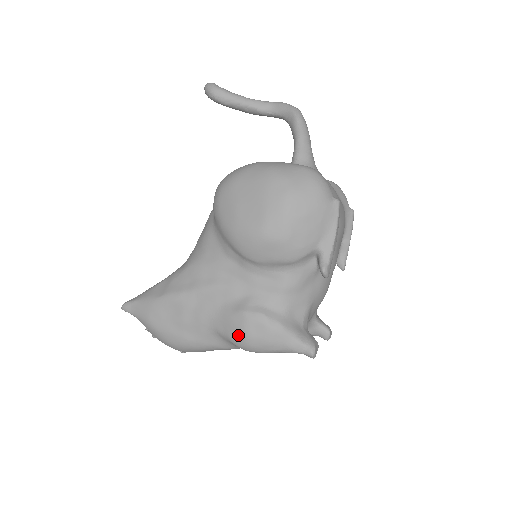
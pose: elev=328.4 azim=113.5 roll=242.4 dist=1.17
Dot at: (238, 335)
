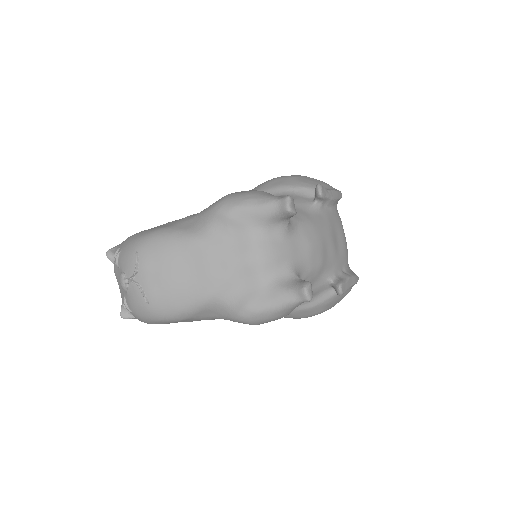
Dot at: (220, 199)
